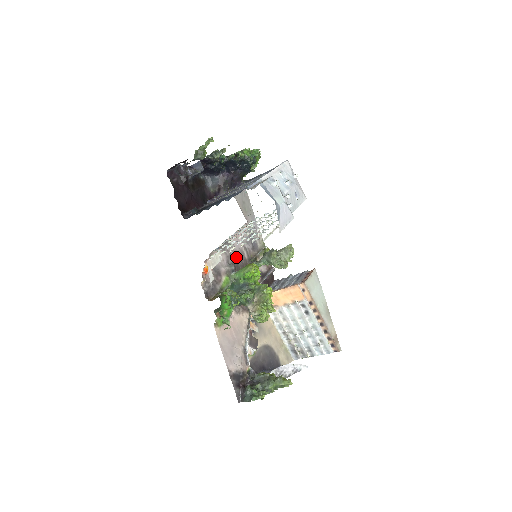
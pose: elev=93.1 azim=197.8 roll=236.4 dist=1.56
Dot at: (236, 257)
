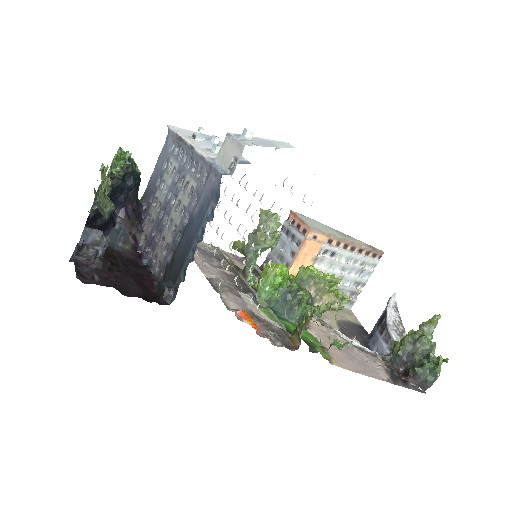
Dot at: (231, 283)
